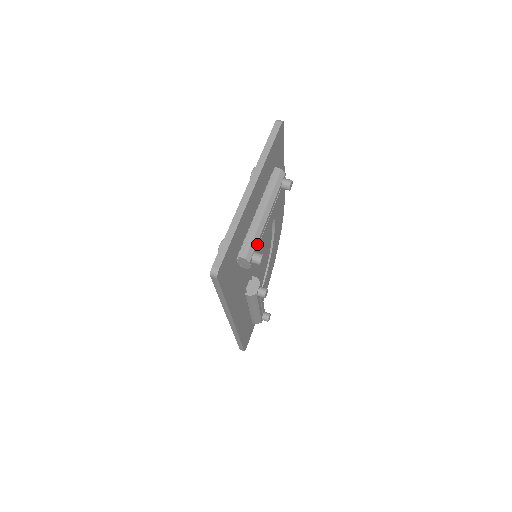
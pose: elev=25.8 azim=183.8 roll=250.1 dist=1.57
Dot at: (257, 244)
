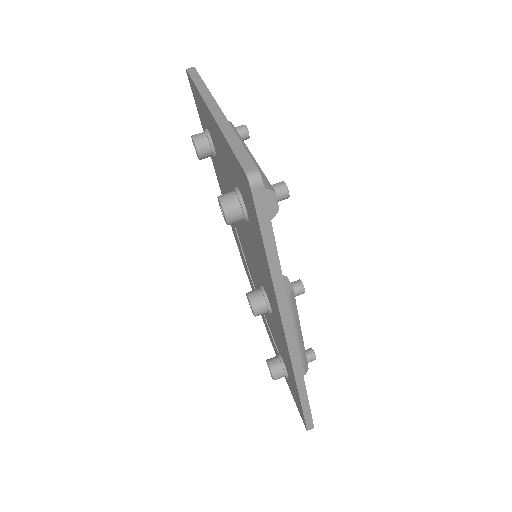
Dot at: (265, 178)
